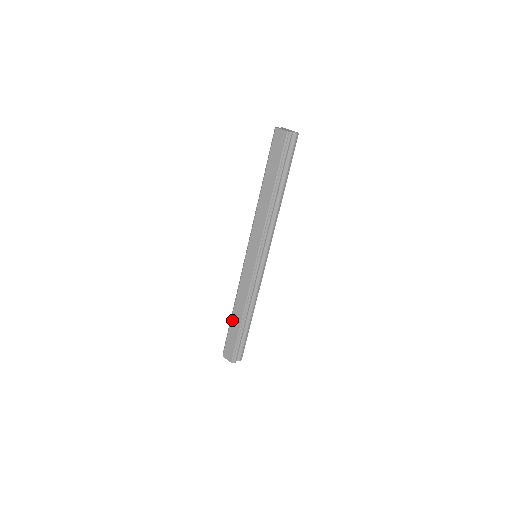
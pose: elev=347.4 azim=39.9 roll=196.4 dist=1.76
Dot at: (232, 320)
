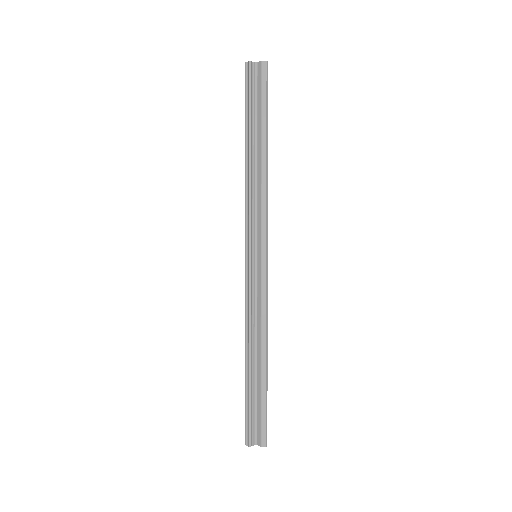
Dot at: occluded
